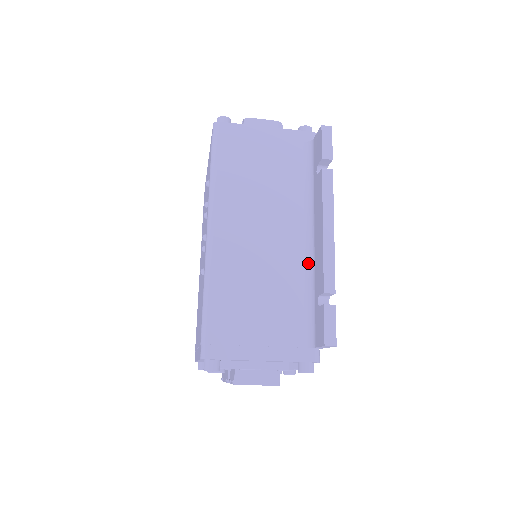
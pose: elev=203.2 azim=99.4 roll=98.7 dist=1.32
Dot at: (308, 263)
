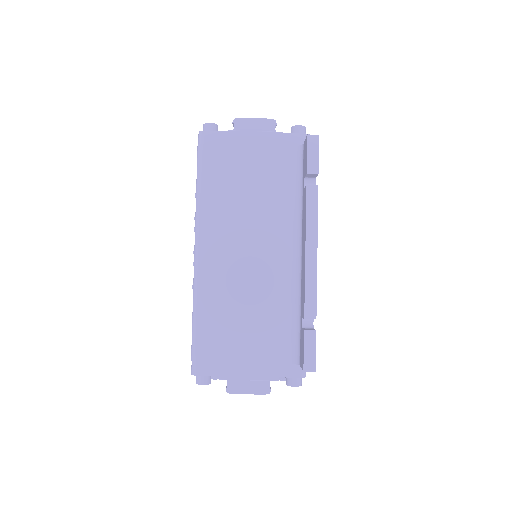
Dot at: (296, 279)
